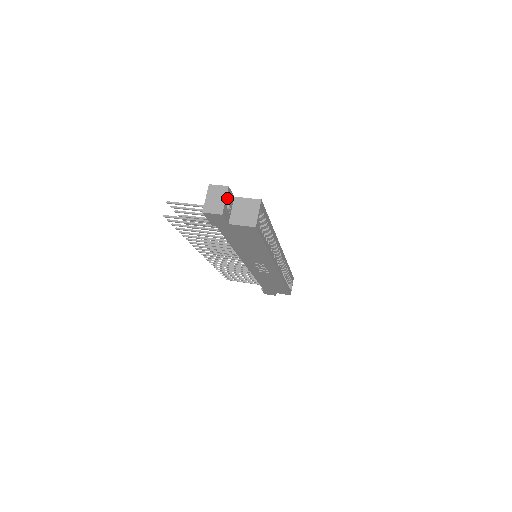
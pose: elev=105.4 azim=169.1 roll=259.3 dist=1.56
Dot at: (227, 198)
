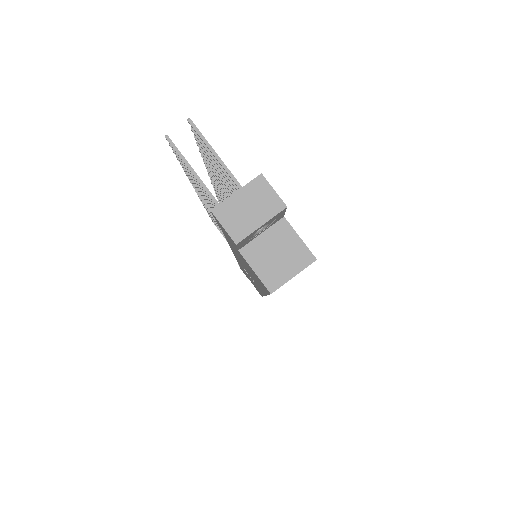
Dot at: (268, 221)
